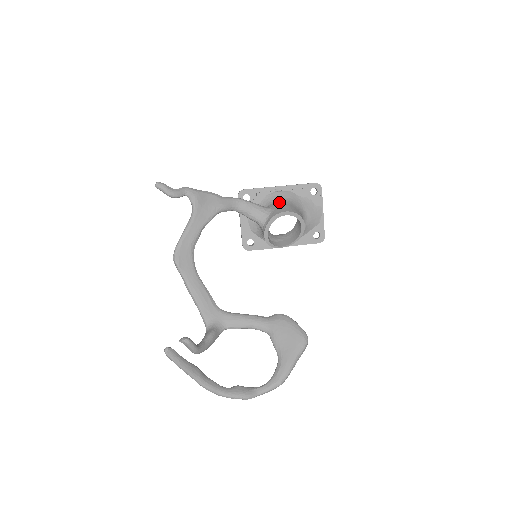
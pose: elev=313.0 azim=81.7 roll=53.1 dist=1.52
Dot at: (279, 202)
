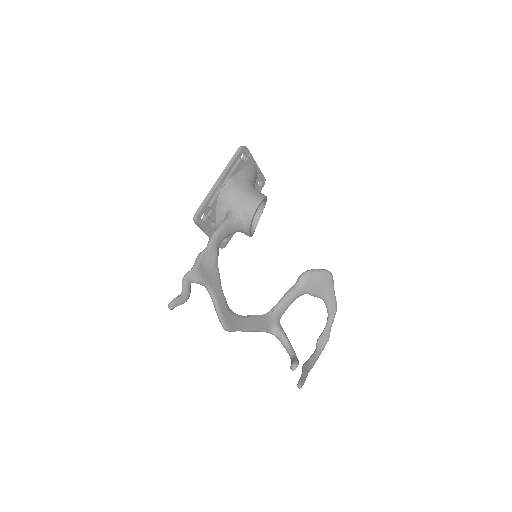
Dot at: (237, 199)
